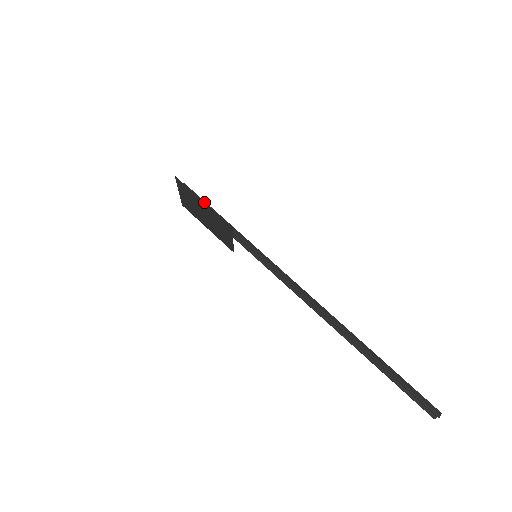
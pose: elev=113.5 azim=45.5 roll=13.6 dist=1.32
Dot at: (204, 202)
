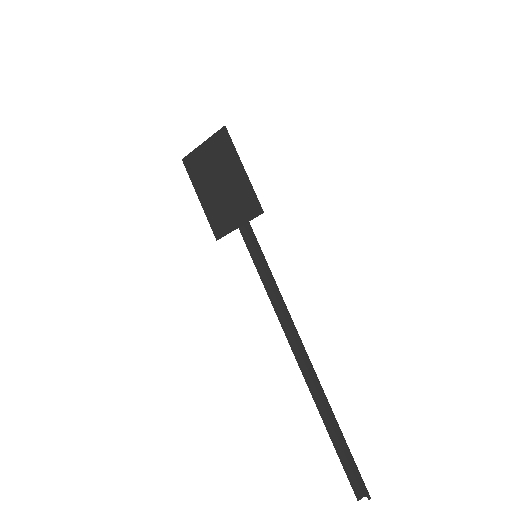
Dot at: occluded
